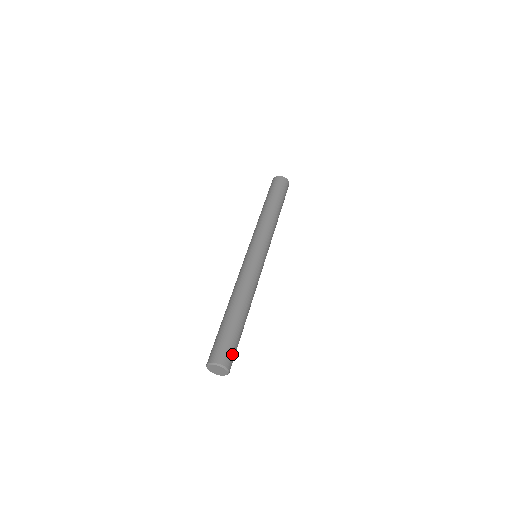
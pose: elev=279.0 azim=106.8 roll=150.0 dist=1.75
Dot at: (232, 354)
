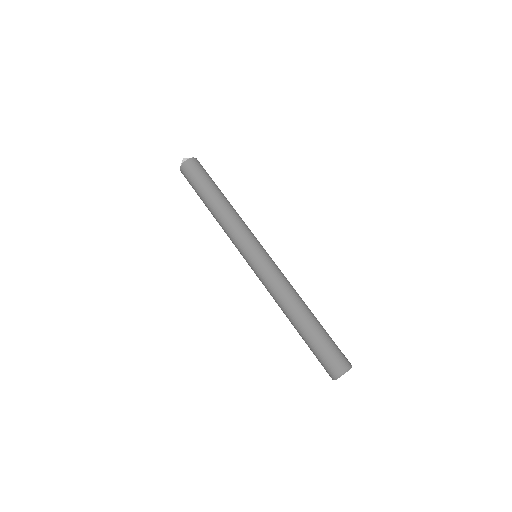
Dot at: (339, 354)
